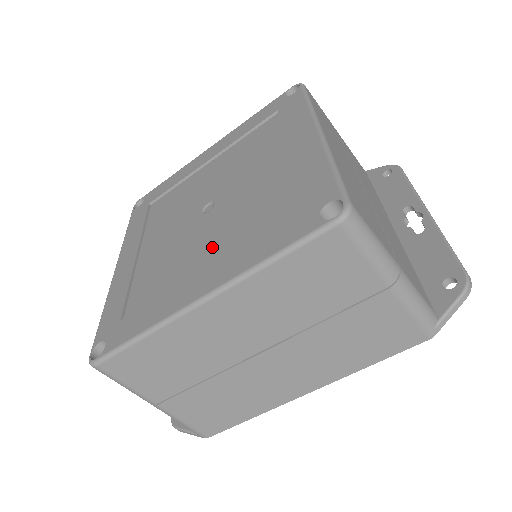
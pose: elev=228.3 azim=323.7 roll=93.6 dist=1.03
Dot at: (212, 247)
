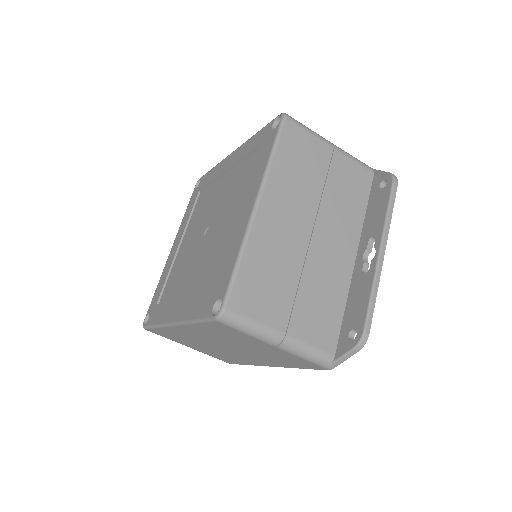
Dot at: (192, 279)
